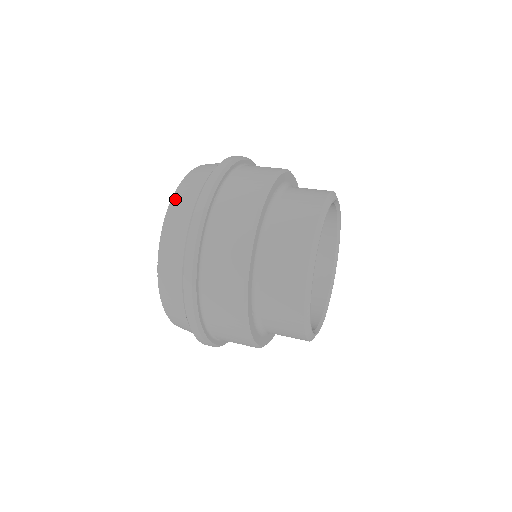
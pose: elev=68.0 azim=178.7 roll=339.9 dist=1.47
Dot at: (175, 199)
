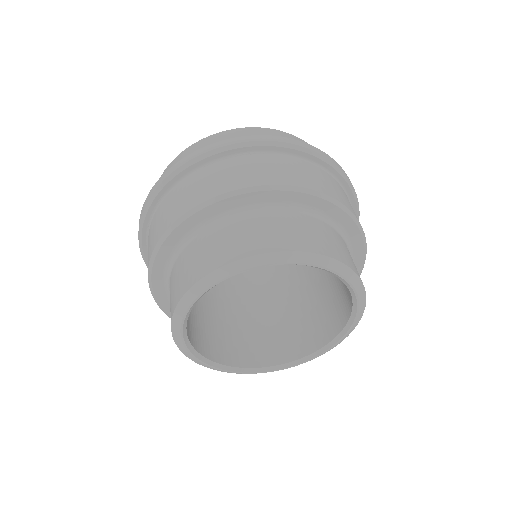
Dot at: occluded
